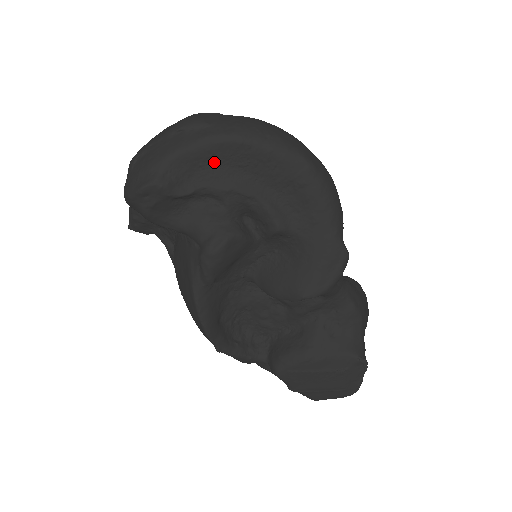
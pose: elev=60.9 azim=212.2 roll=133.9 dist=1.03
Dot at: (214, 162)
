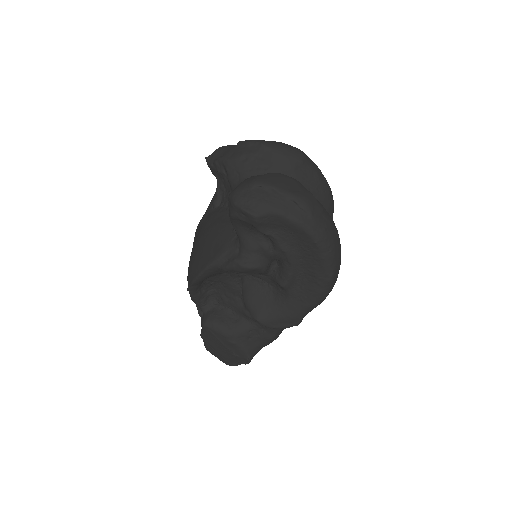
Dot at: (293, 234)
